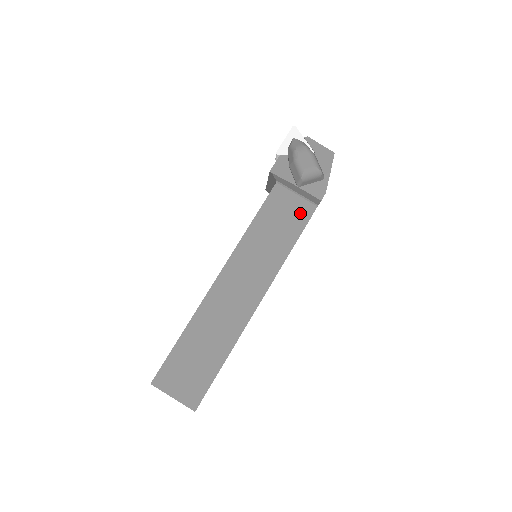
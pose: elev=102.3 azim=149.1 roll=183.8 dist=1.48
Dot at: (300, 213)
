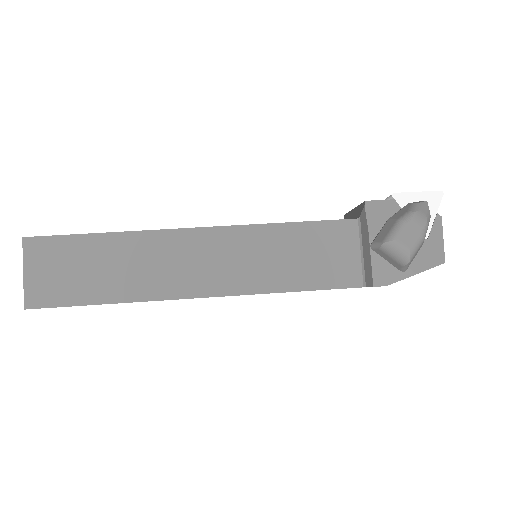
Dot at: (341, 272)
